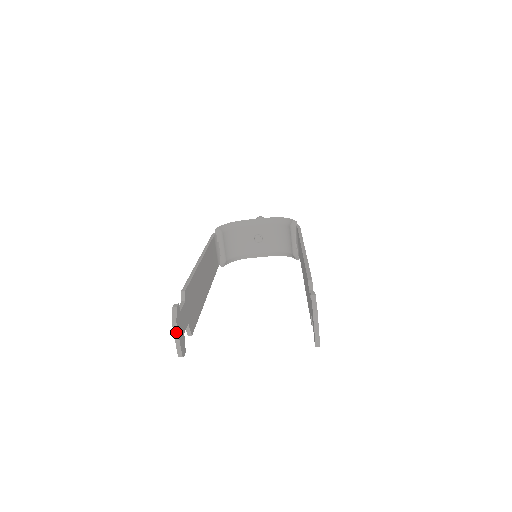
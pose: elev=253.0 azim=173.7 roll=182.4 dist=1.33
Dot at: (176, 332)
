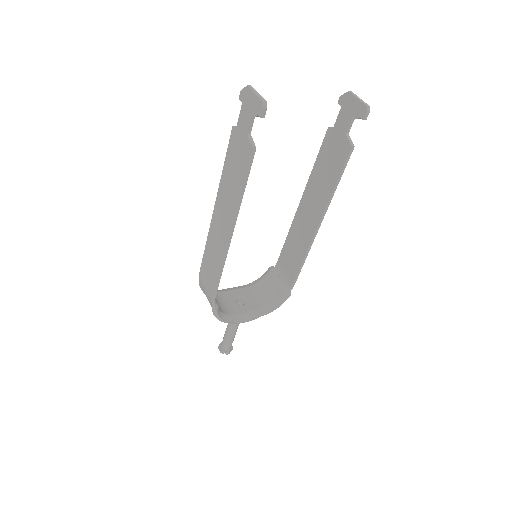
Dot at: (254, 90)
